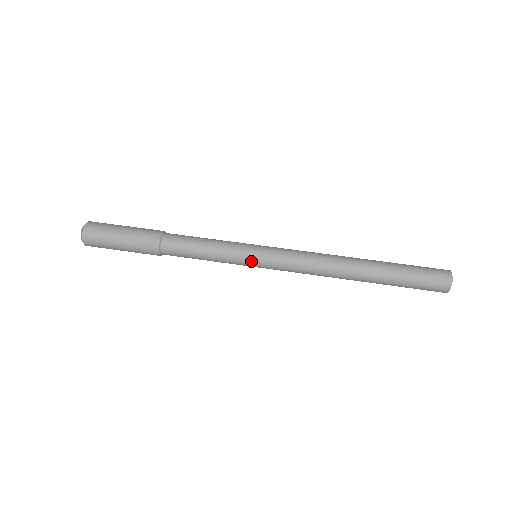
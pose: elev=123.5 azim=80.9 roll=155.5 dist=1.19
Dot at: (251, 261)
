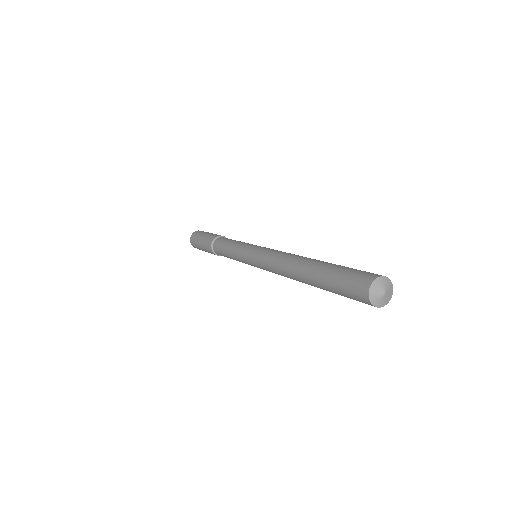
Dot at: (245, 255)
